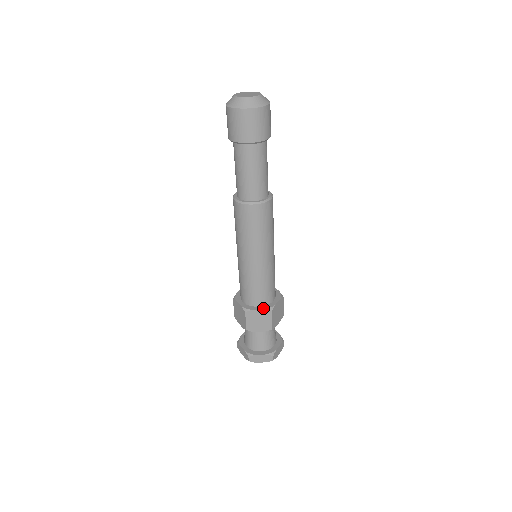
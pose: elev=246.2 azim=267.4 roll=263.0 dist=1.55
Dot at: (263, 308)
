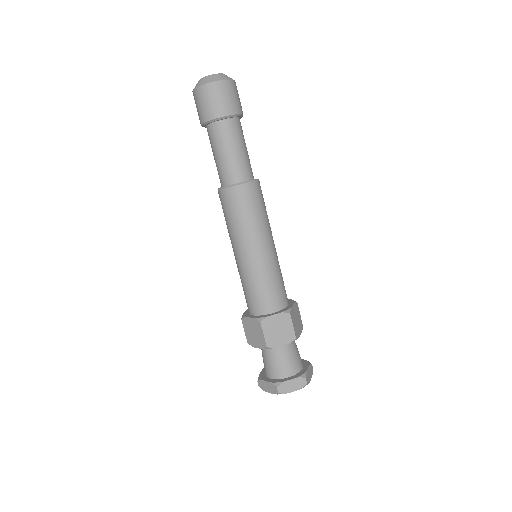
Dot at: (279, 312)
